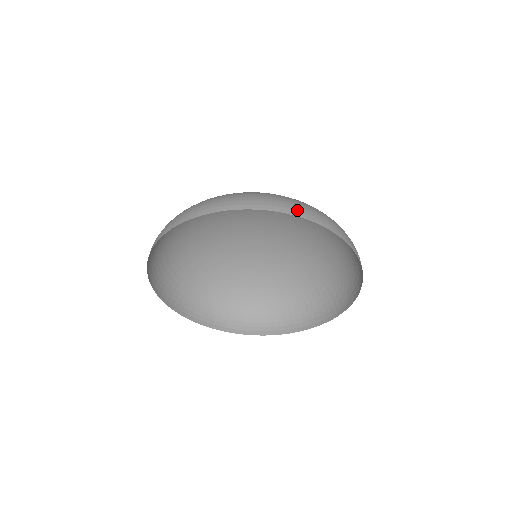
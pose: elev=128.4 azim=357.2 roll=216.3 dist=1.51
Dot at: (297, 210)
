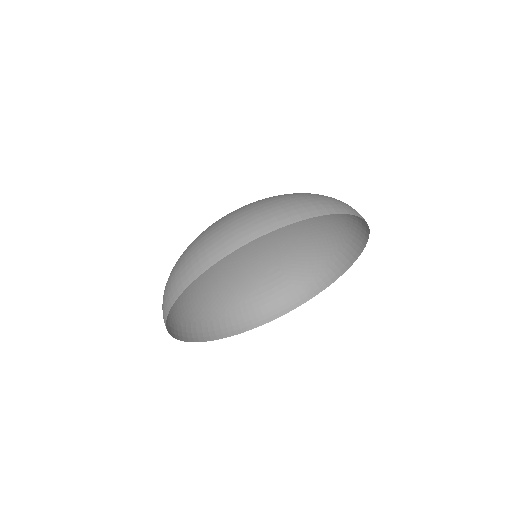
Dot at: occluded
